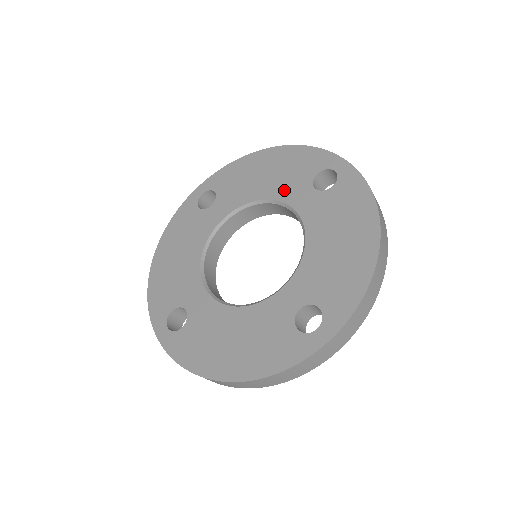
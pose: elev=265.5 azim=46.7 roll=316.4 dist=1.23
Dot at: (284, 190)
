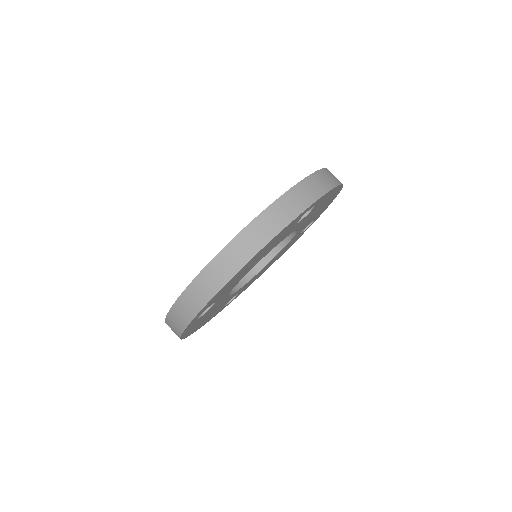
Dot at: occluded
